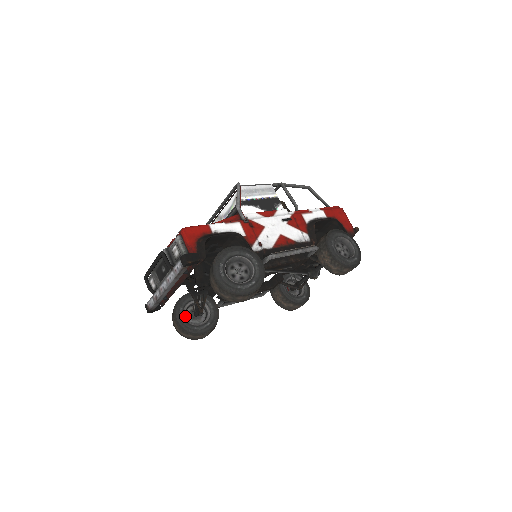
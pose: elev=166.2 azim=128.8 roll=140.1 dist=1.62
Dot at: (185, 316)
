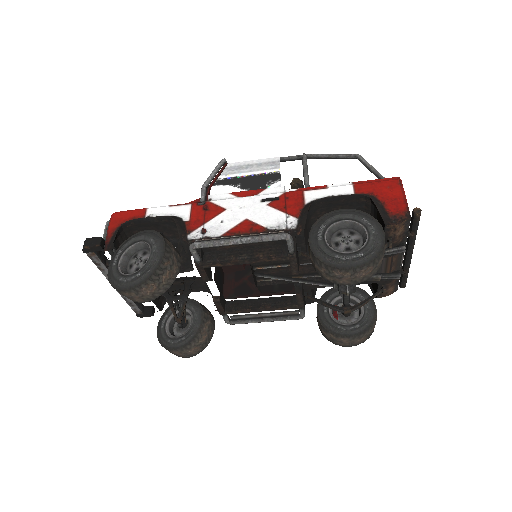
Dot at: (167, 325)
